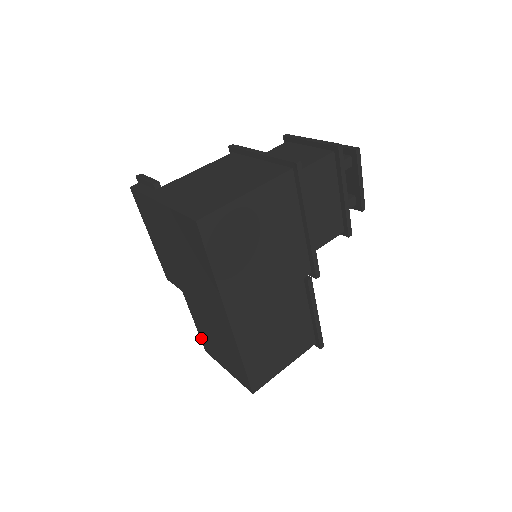
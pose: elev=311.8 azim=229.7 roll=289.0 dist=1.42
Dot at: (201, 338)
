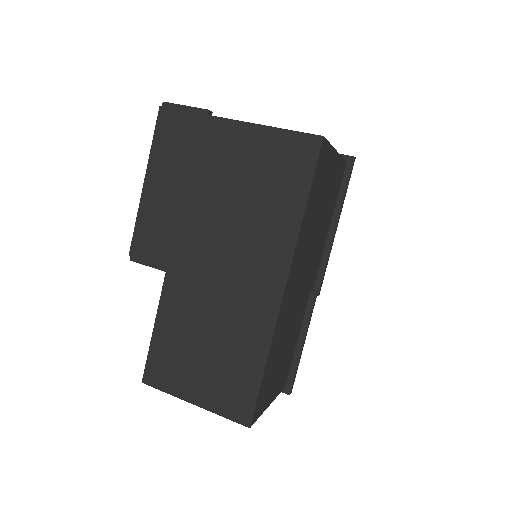
Dot at: (151, 355)
